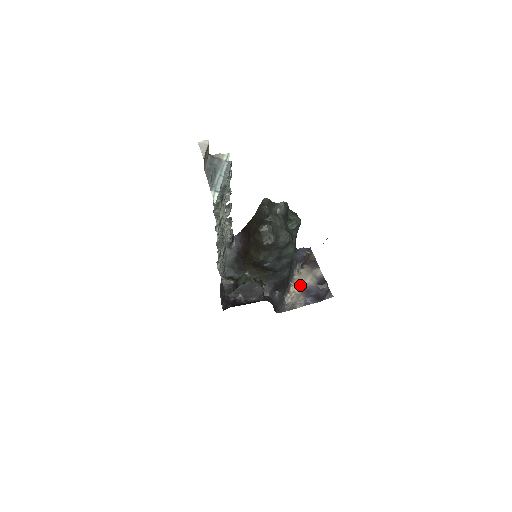
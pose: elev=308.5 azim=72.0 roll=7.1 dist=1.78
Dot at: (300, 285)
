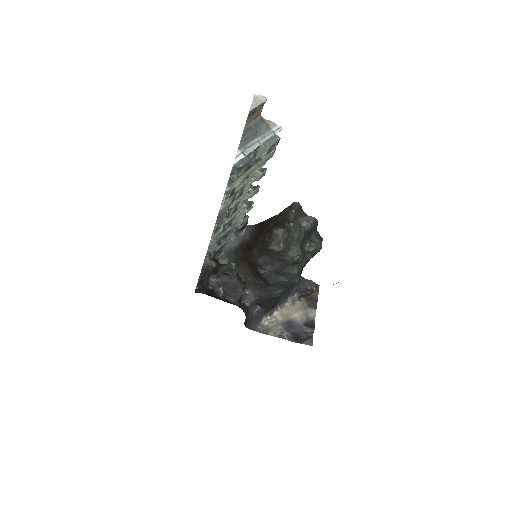
Dot at: (286, 315)
